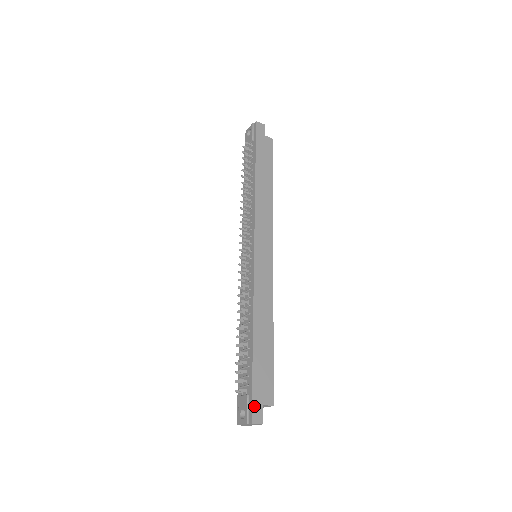
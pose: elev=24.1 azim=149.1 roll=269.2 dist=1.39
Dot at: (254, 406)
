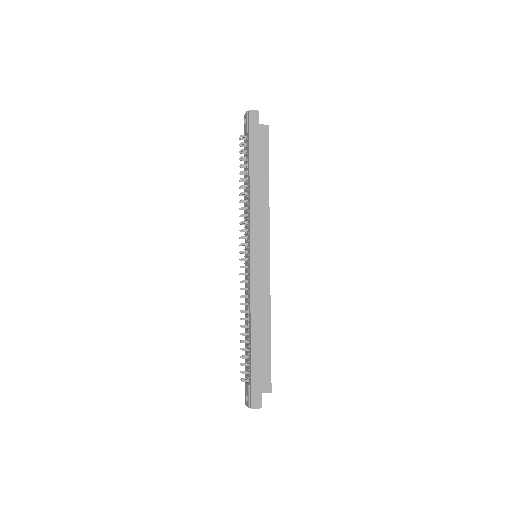
Dot at: (253, 395)
